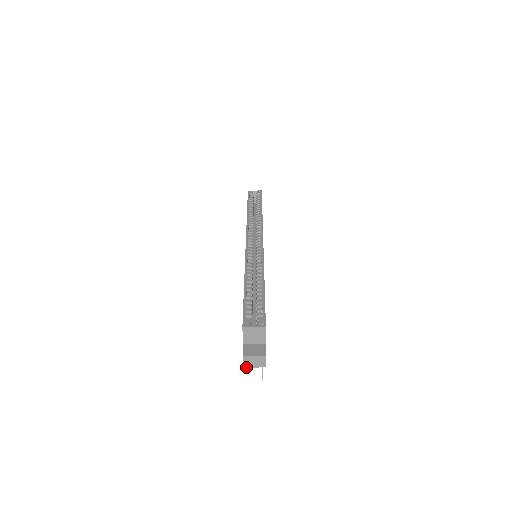
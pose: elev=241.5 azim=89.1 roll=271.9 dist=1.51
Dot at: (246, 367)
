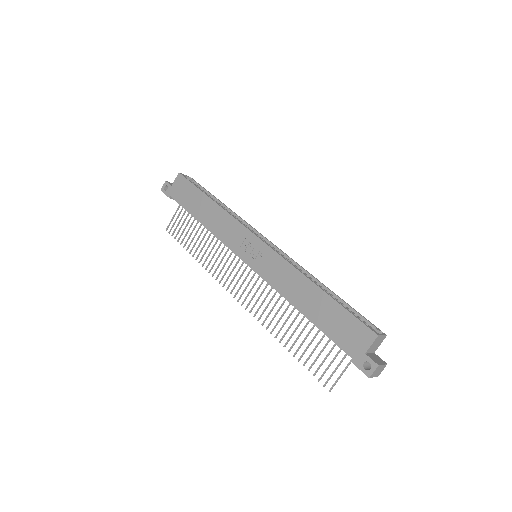
Dot at: (371, 377)
